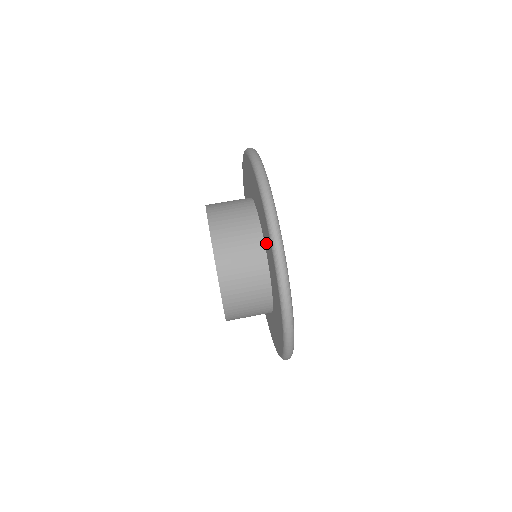
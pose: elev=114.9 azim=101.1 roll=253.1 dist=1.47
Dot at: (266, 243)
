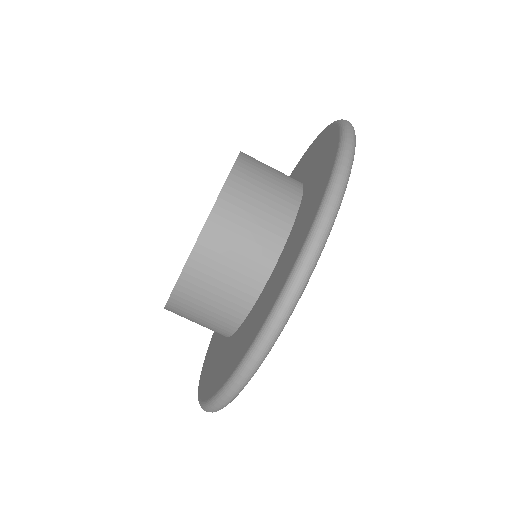
Dot at: (257, 308)
